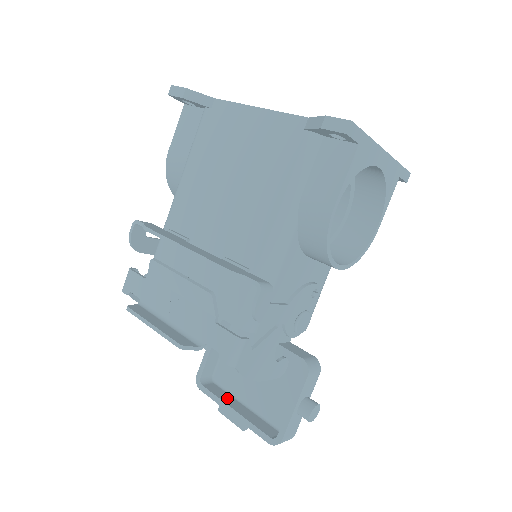
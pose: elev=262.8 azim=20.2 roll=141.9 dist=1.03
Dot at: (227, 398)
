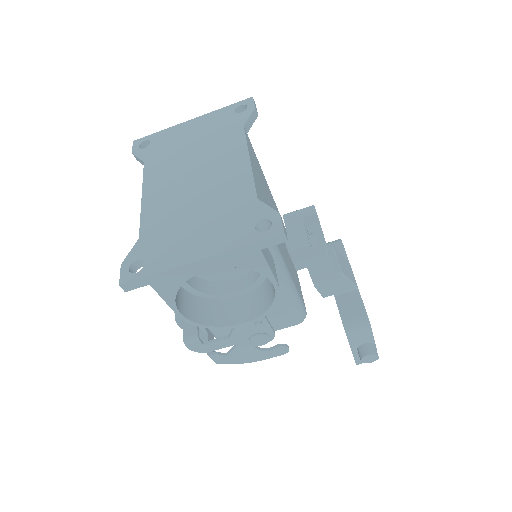
Dot at: occluded
